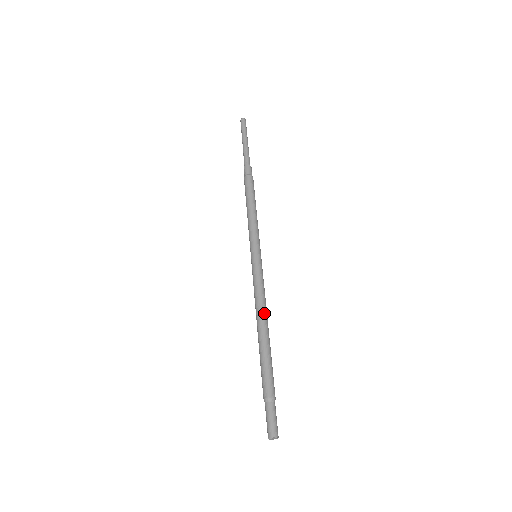
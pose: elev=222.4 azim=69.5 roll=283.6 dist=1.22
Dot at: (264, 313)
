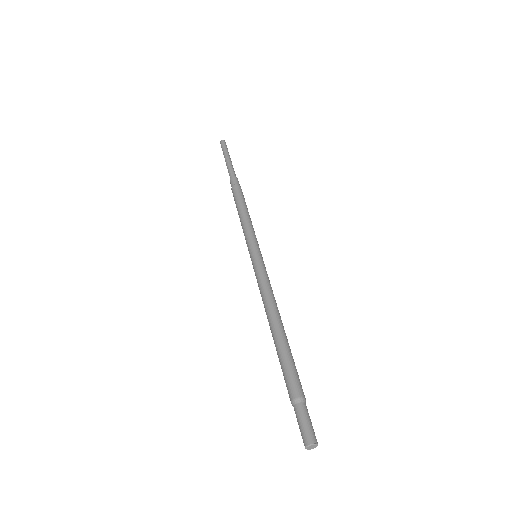
Dot at: (273, 308)
